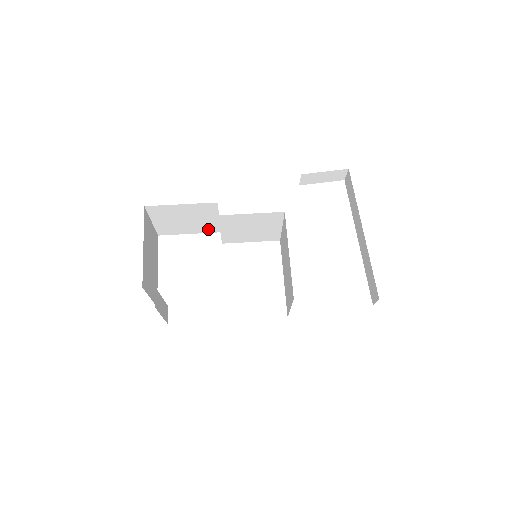
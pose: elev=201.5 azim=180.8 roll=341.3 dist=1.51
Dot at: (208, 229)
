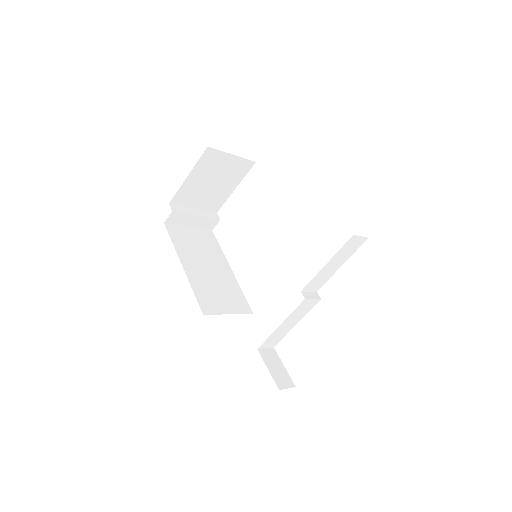
Dot at: occluded
